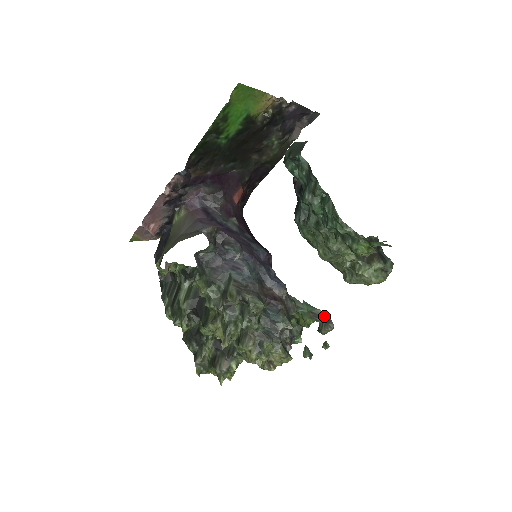
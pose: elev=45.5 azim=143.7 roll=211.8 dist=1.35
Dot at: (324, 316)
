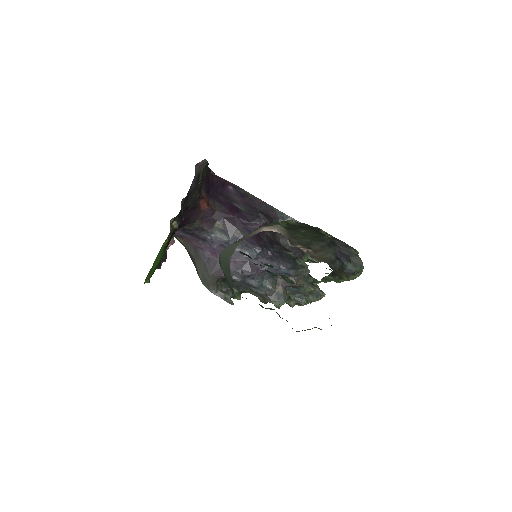
Dot at: occluded
